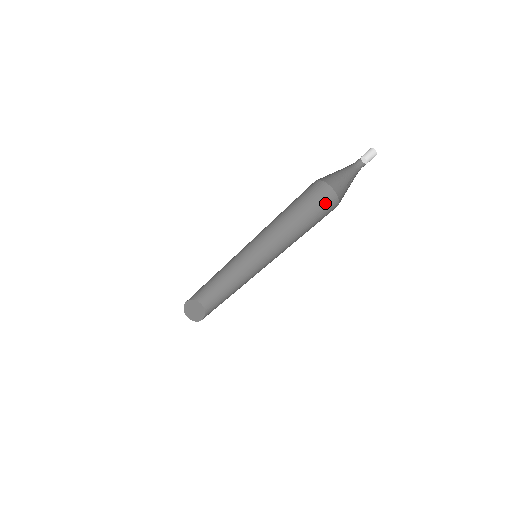
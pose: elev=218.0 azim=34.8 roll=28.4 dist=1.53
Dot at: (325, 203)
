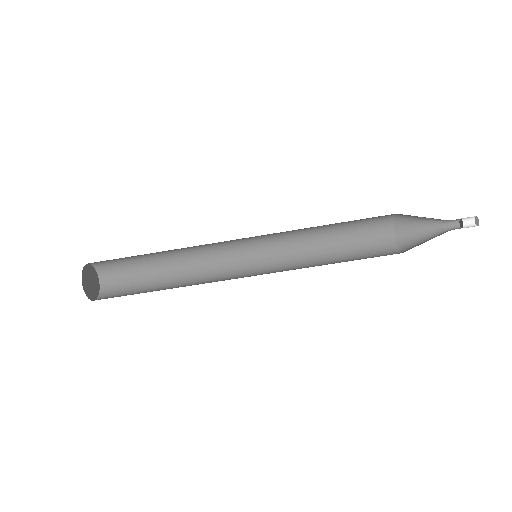
Dot at: occluded
